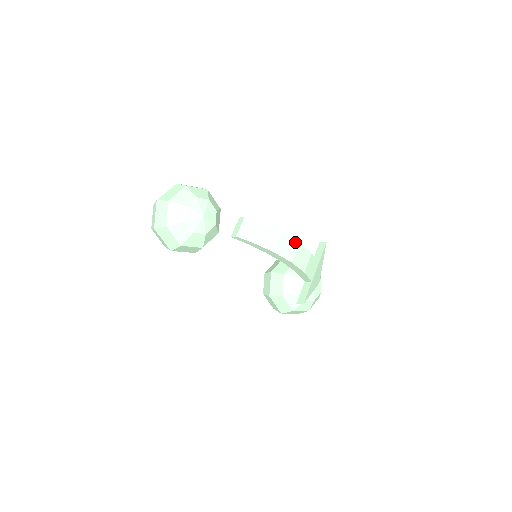
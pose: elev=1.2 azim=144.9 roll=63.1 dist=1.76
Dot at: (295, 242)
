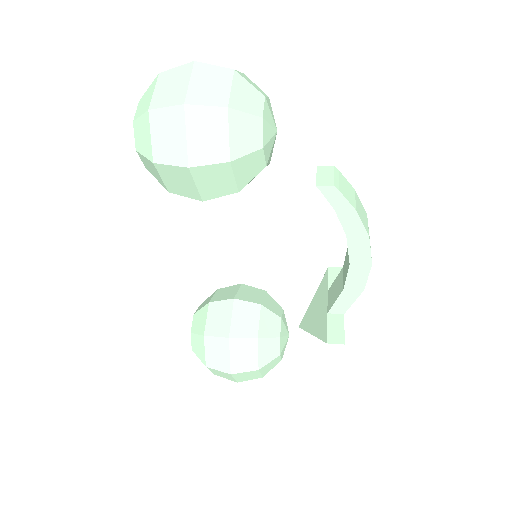
Dot at: occluded
